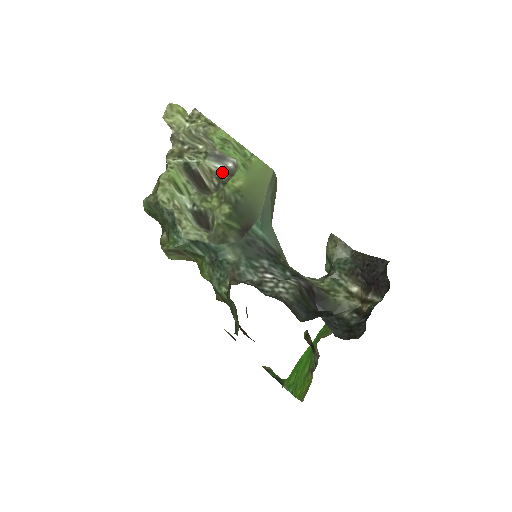
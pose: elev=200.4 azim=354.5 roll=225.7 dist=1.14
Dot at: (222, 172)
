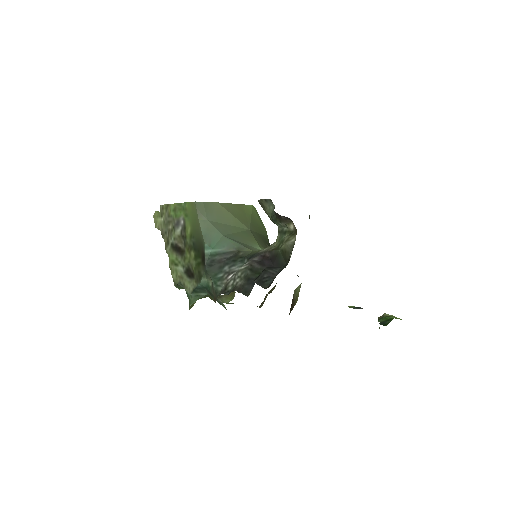
Dot at: (182, 232)
